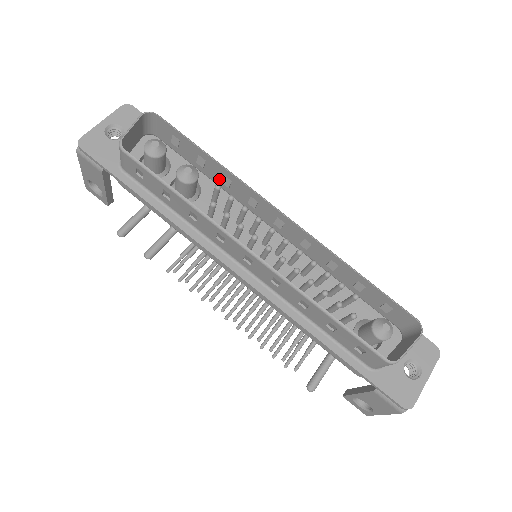
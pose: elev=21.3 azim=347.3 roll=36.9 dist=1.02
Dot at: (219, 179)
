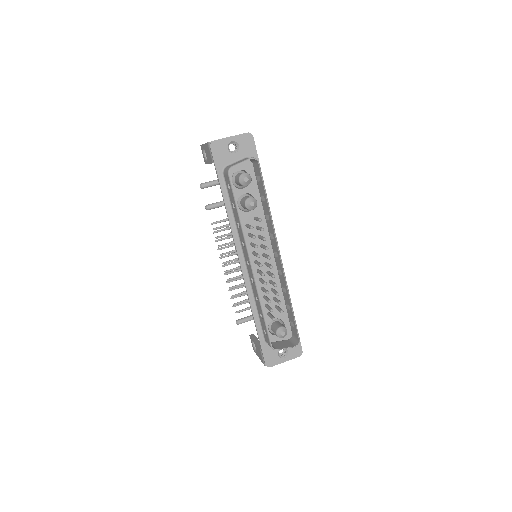
Dot at: (266, 212)
